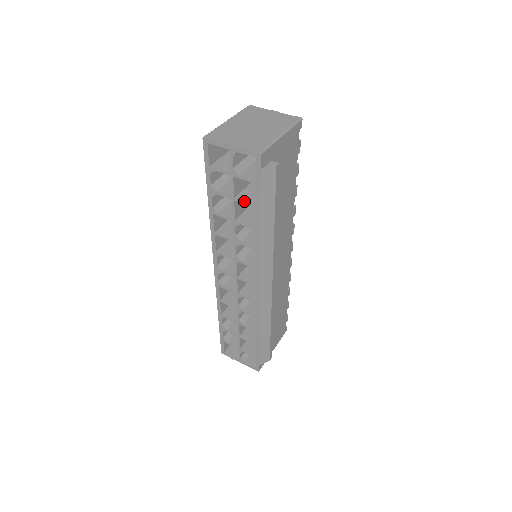
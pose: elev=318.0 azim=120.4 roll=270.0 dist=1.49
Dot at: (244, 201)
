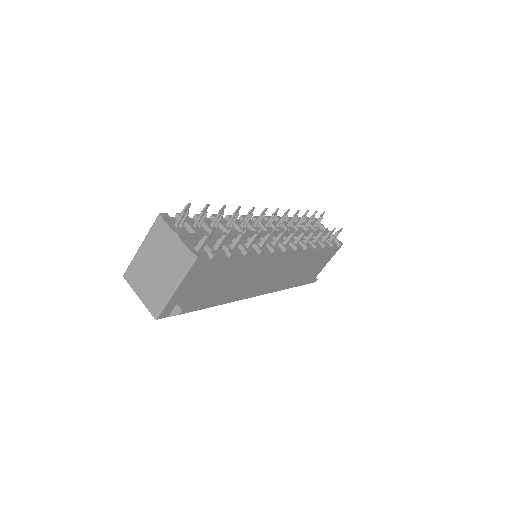
Dot at: occluded
